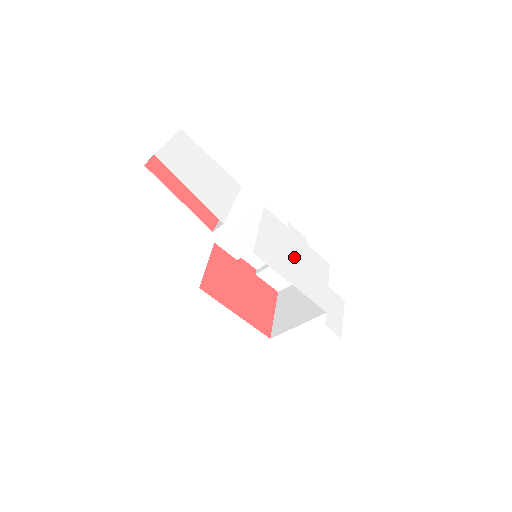
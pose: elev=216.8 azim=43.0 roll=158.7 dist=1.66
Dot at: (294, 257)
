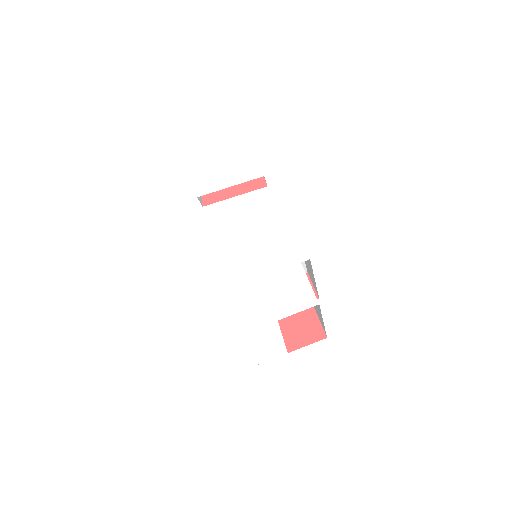
Dot at: (257, 263)
